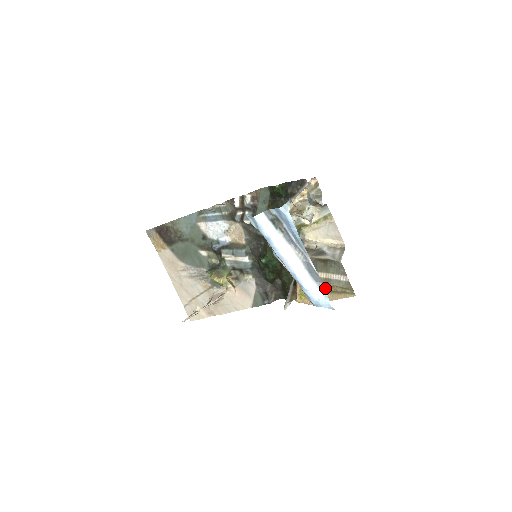
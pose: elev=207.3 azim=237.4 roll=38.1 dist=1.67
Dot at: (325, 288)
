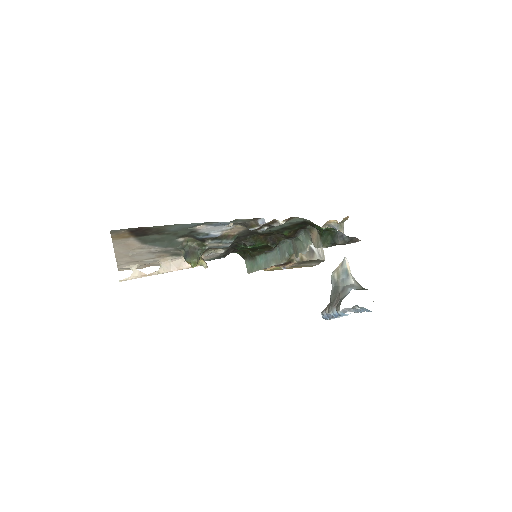
Dot at: occluded
